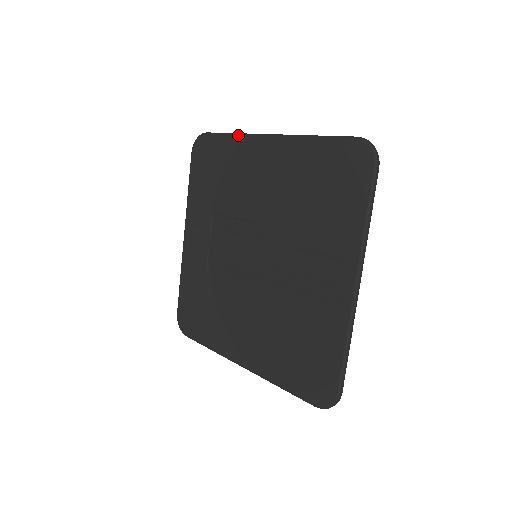
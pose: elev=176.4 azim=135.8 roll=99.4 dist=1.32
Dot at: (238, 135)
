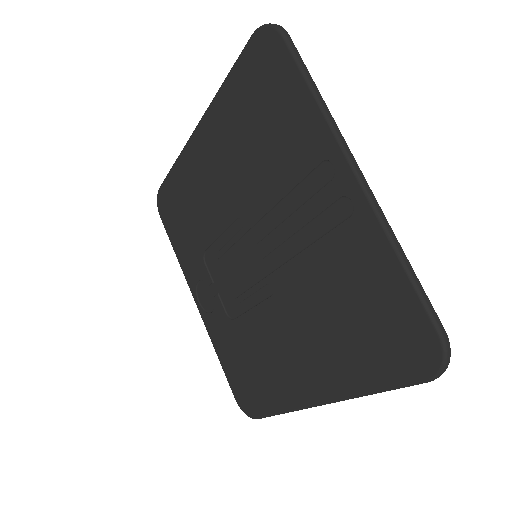
Dot at: (178, 158)
